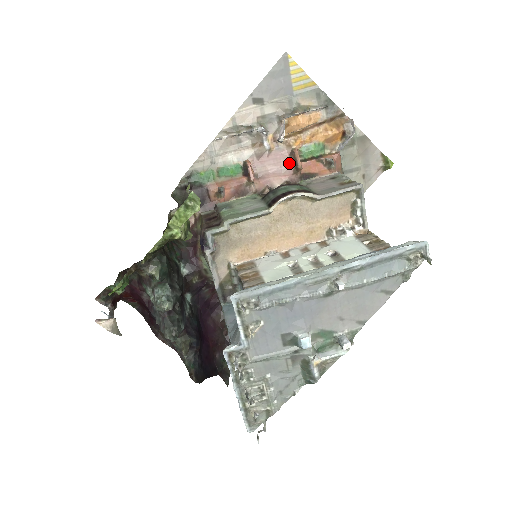
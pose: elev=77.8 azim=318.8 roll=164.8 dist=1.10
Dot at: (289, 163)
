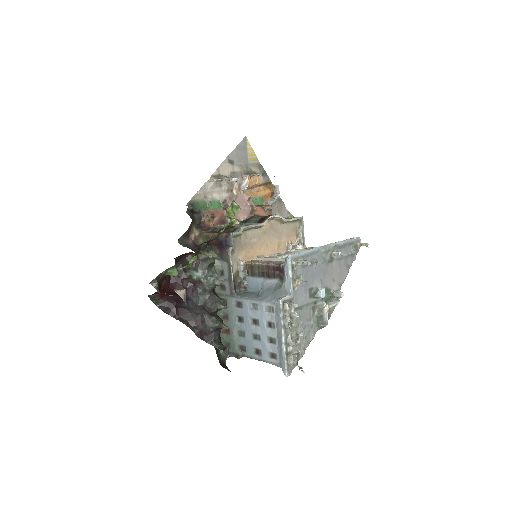
Dot at: (248, 206)
